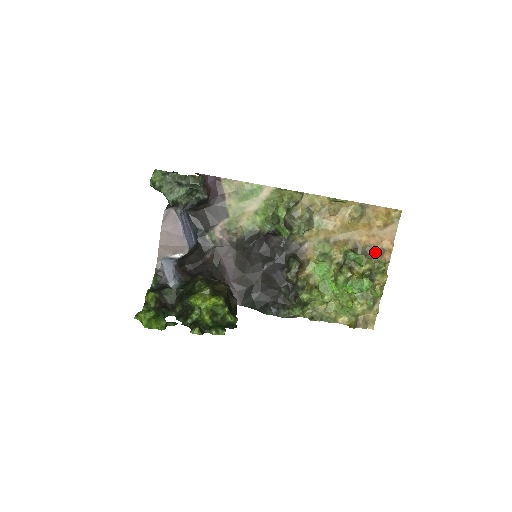
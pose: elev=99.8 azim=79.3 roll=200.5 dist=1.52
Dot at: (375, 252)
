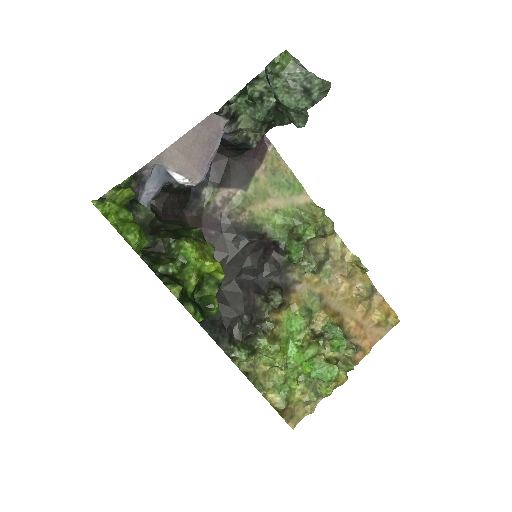
Dot at: (354, 345)
